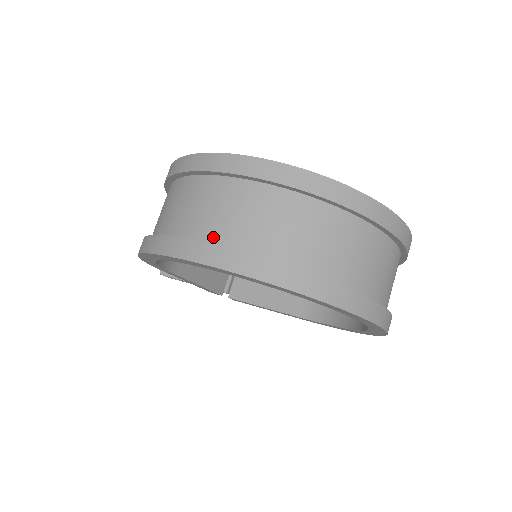
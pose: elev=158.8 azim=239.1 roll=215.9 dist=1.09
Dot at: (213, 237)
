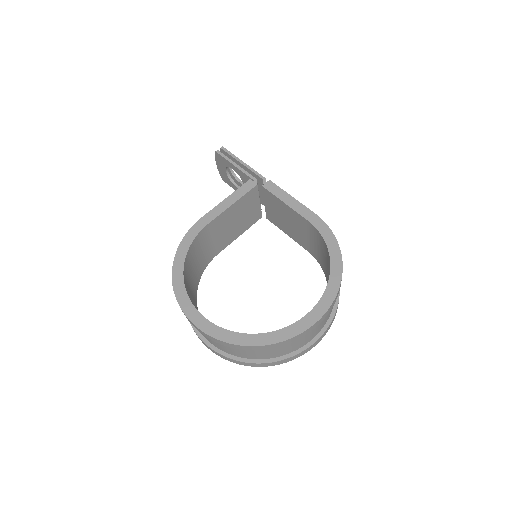
Dot at: (206, 338)
